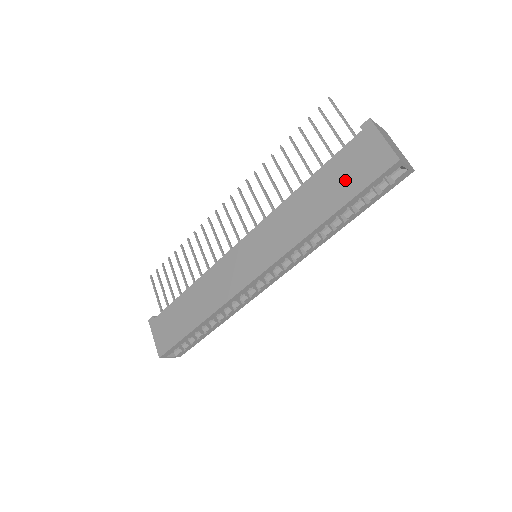
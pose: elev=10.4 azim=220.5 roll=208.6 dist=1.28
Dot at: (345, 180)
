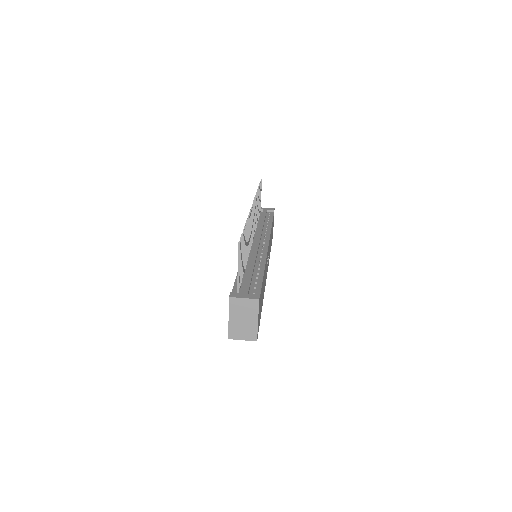
Dot at: occluded
